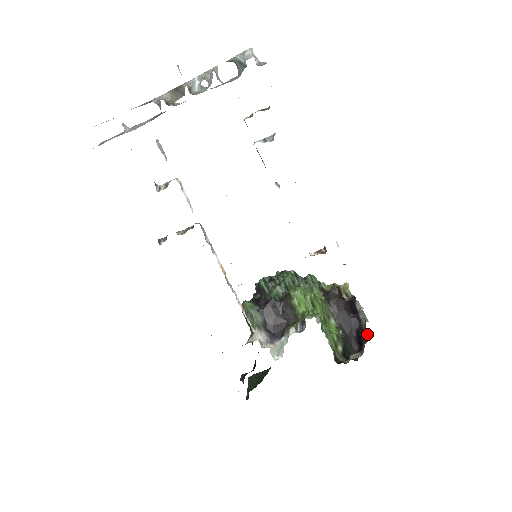
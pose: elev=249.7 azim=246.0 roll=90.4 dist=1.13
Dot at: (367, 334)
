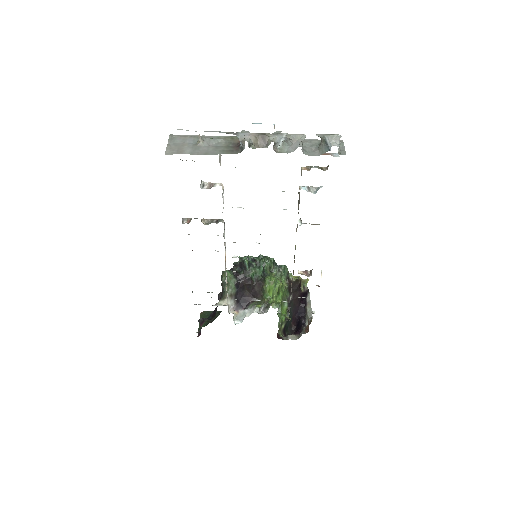
Dot at: (308, 328)
